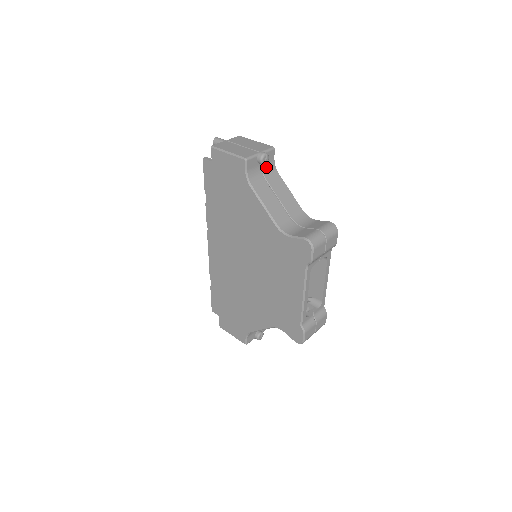
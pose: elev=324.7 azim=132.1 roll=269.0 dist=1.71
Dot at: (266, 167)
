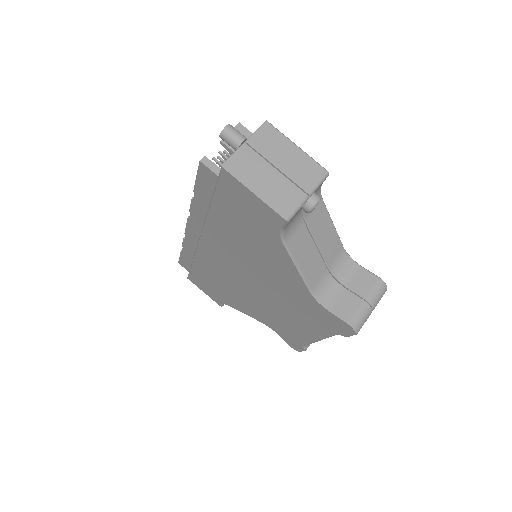
Dot at: occluded
